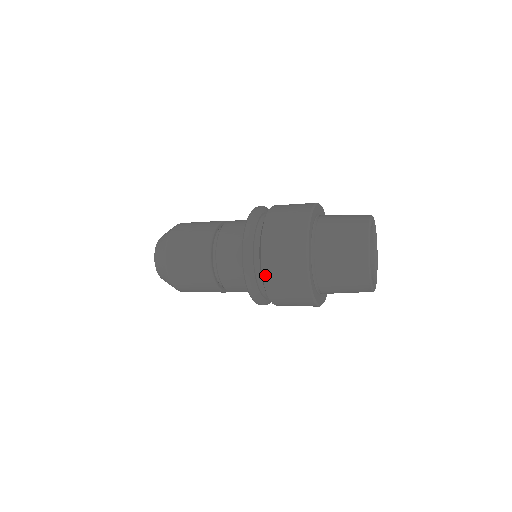
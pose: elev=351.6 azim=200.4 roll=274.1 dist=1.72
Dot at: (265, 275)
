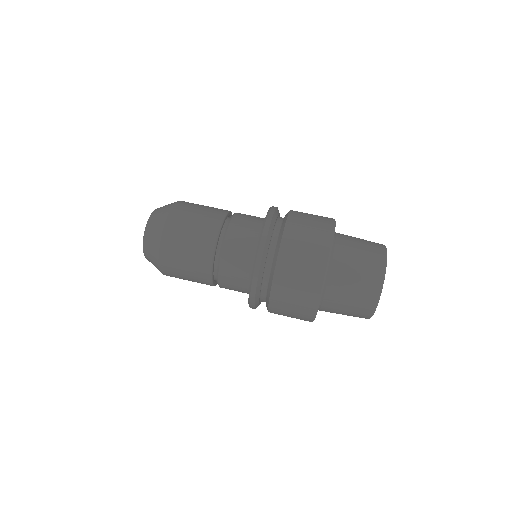
Dot at: (271, 306)
